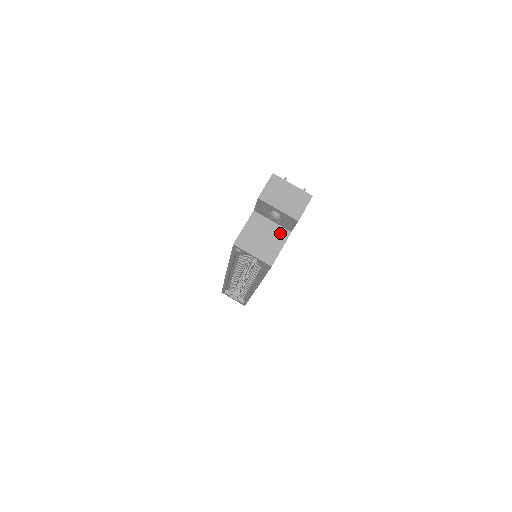
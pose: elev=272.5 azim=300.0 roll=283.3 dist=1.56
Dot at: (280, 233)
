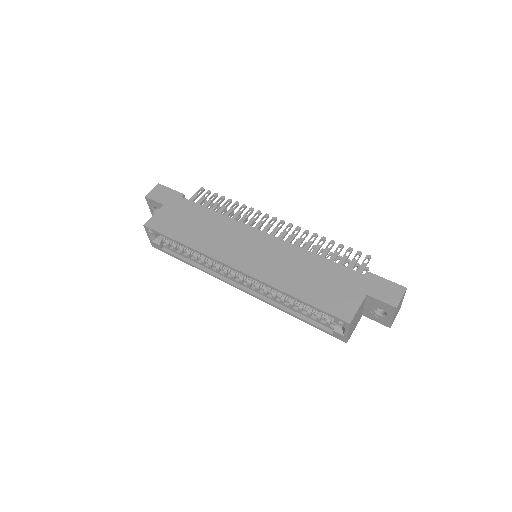
Dot at: occluded
